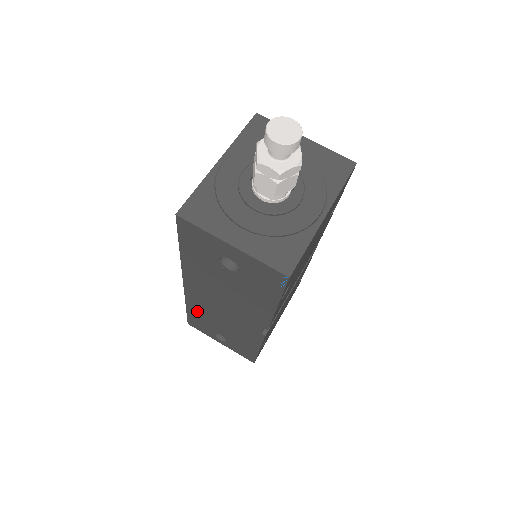
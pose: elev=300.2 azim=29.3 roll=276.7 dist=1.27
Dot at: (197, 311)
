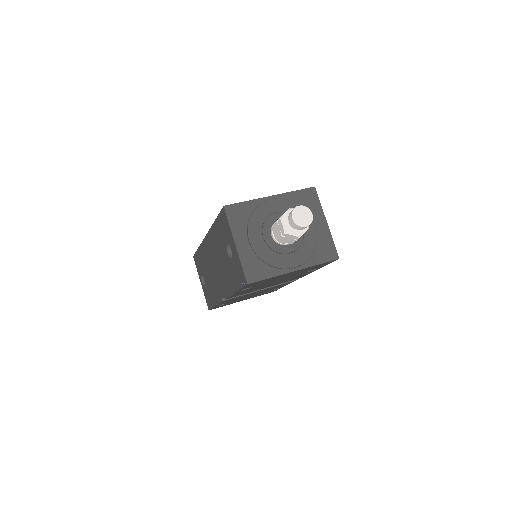
Dot at: (202, 255)
